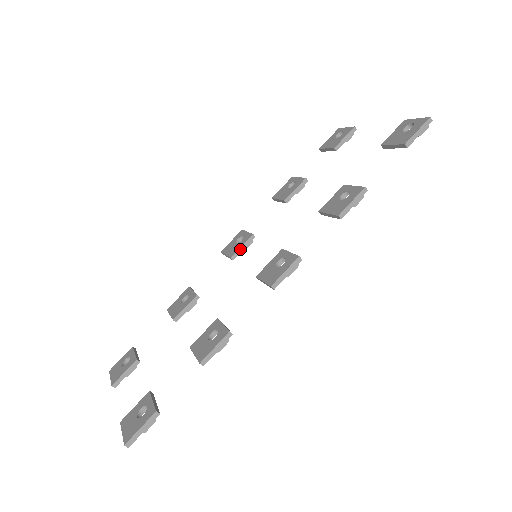
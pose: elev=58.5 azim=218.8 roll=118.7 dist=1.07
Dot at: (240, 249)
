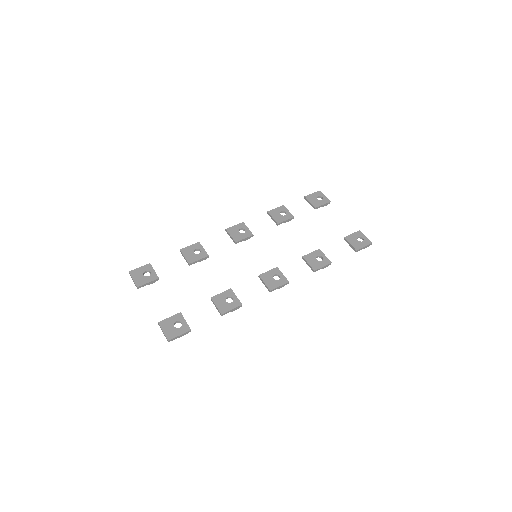
Dot at: (243, 240)
